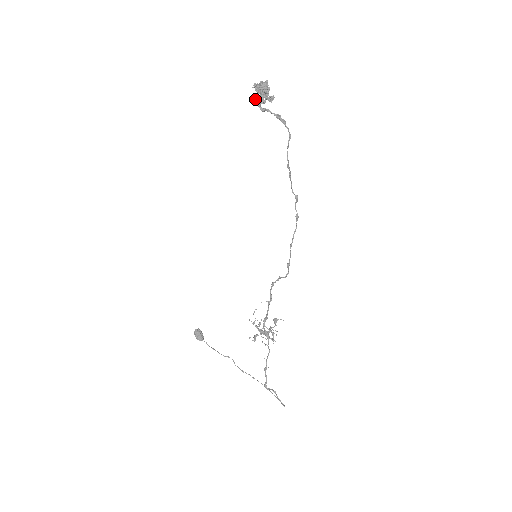
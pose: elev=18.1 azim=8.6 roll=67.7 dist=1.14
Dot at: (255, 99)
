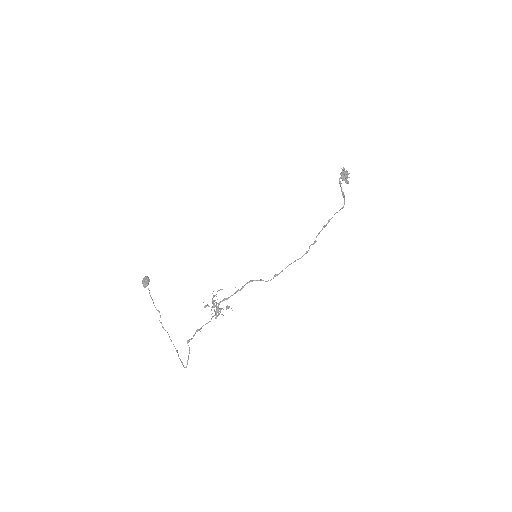
Dot at: (340, 174)
